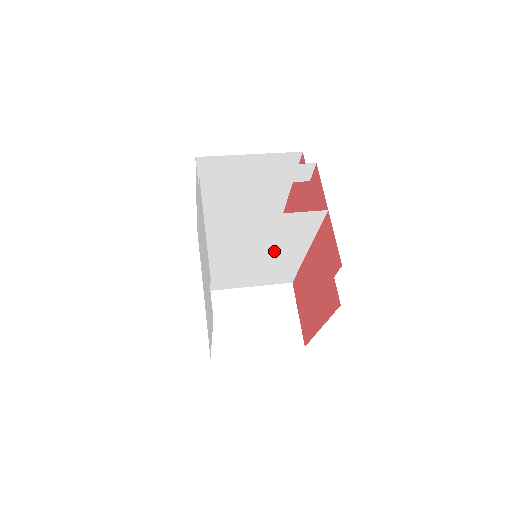
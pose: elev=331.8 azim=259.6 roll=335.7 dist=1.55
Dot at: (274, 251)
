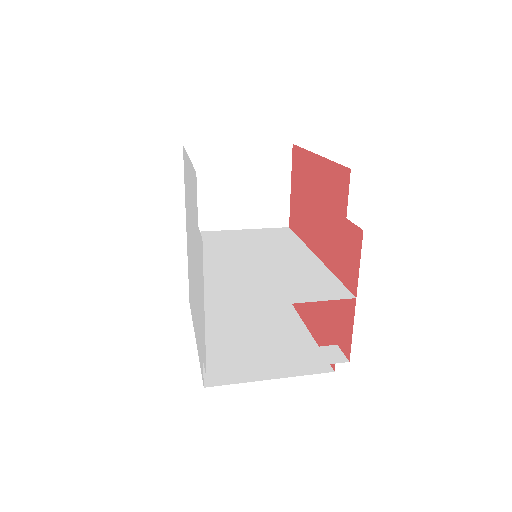
Dot at: (278, 262)
